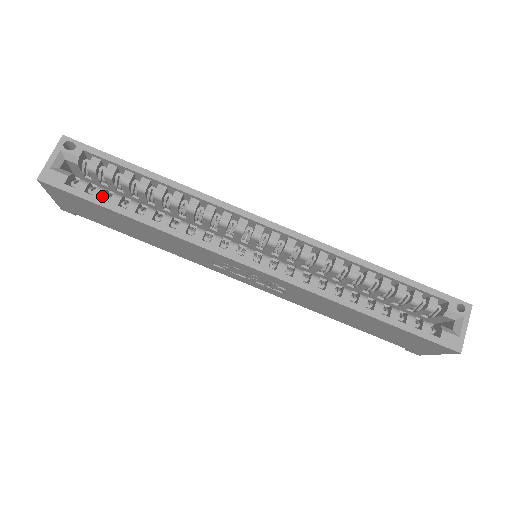
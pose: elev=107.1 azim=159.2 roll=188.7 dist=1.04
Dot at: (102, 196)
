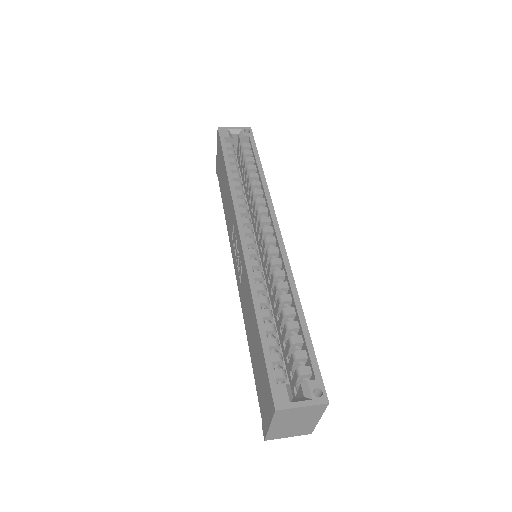
Dot at: (230, 155)
